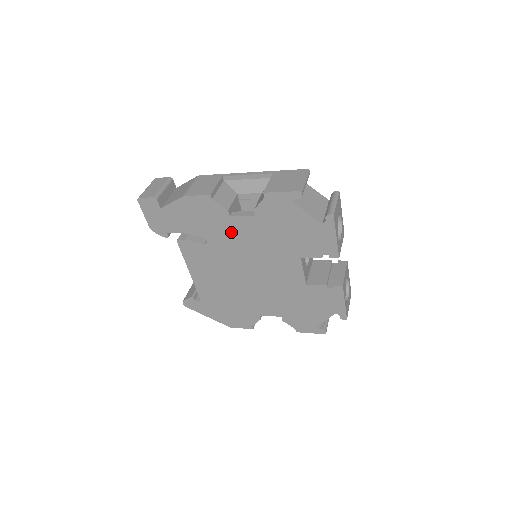
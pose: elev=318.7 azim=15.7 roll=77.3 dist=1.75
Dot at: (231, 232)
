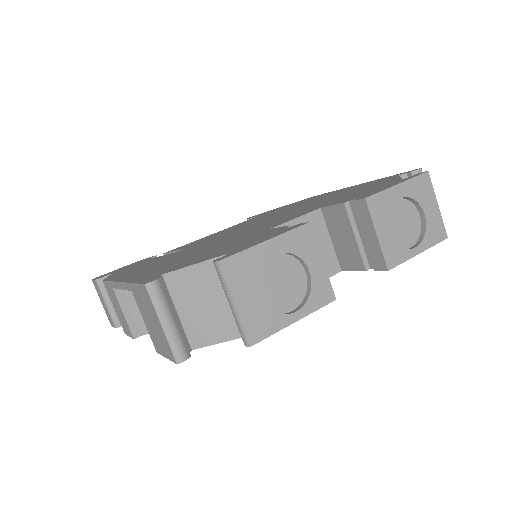
Dot at: occluded
